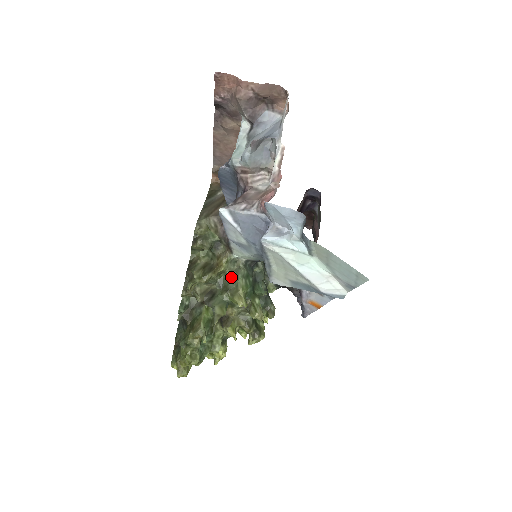
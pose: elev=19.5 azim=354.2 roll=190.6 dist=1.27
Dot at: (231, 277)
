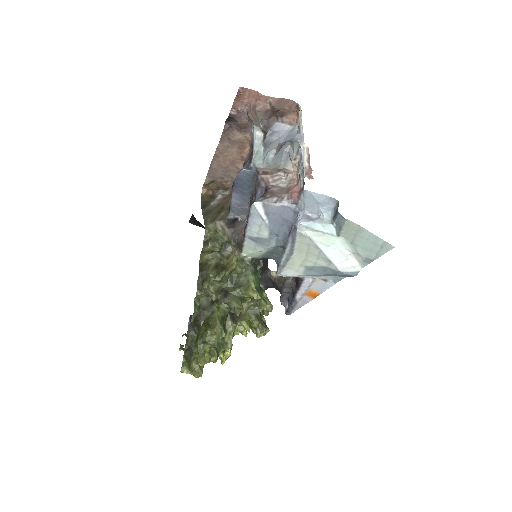
Dot at: (241, 274)
